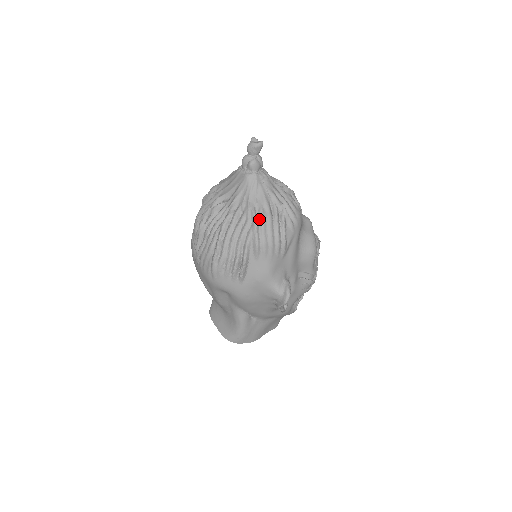
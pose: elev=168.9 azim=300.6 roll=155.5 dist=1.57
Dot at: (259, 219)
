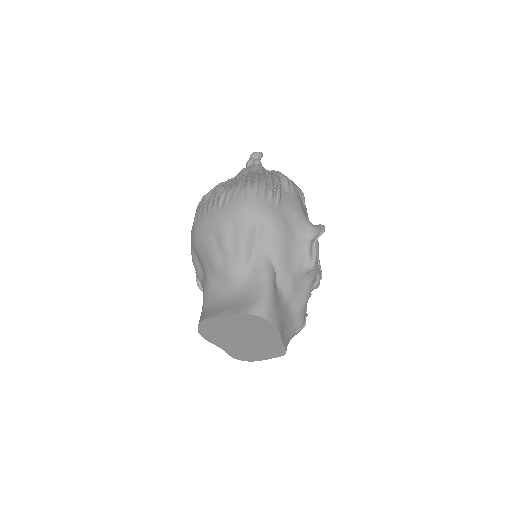
Dot at: occluded
